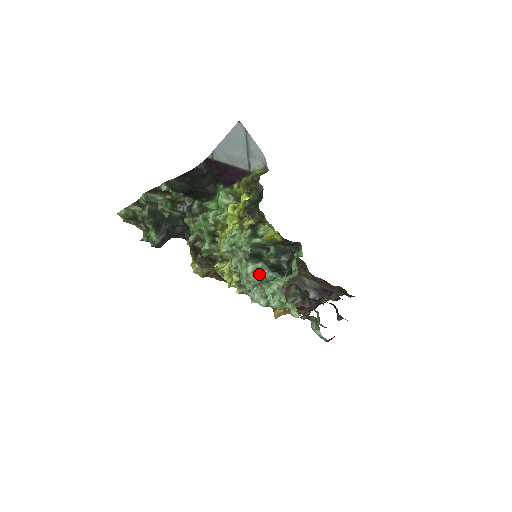
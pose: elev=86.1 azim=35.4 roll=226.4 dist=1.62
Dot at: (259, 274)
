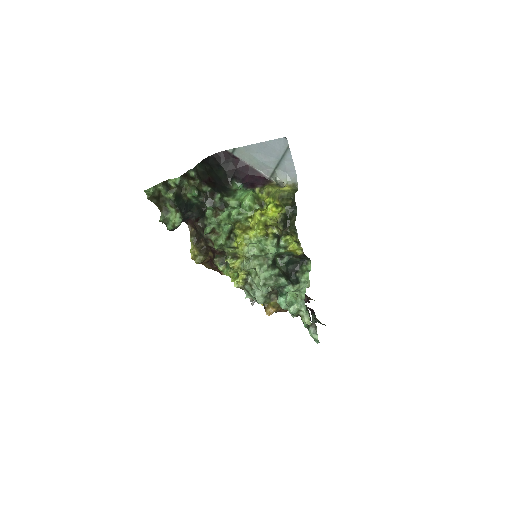
Dot at: (275, 279)
